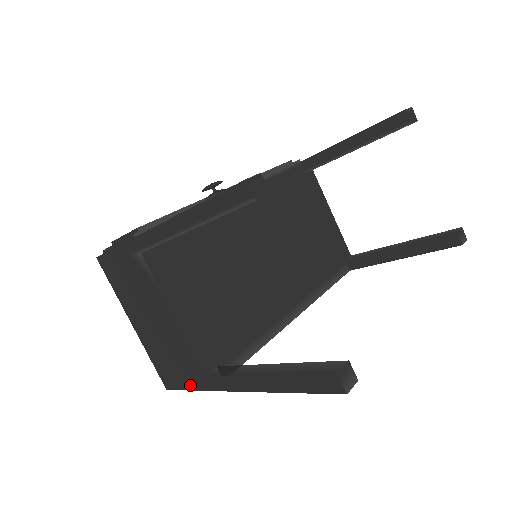
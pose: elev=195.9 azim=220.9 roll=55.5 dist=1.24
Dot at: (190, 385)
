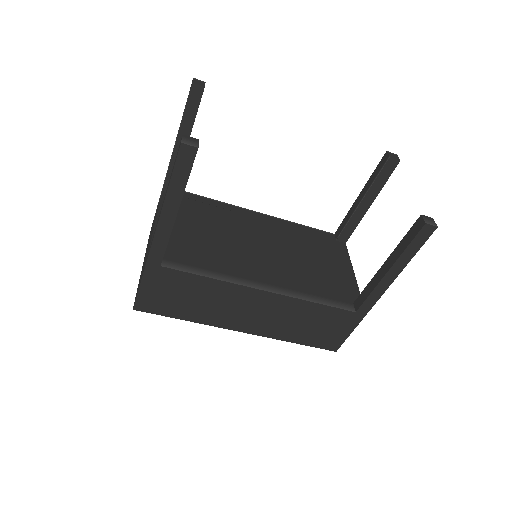
Dot at: (141, 278)
